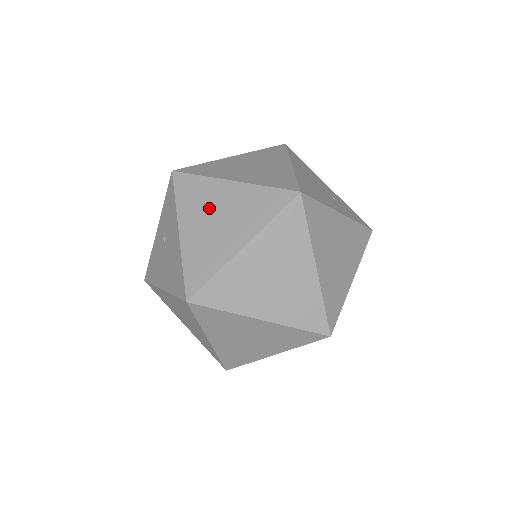
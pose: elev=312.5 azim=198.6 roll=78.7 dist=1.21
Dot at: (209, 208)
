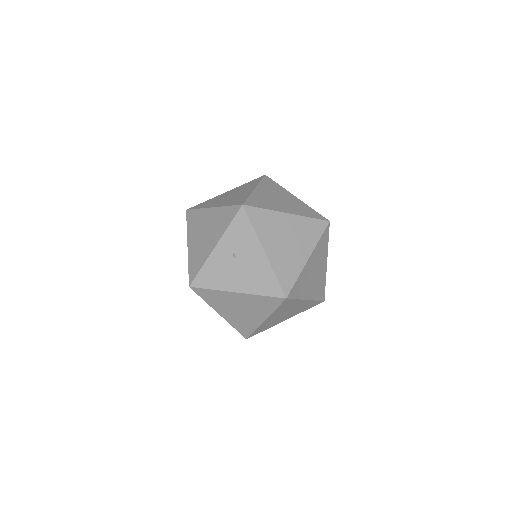
Dot at: (280, 233)
